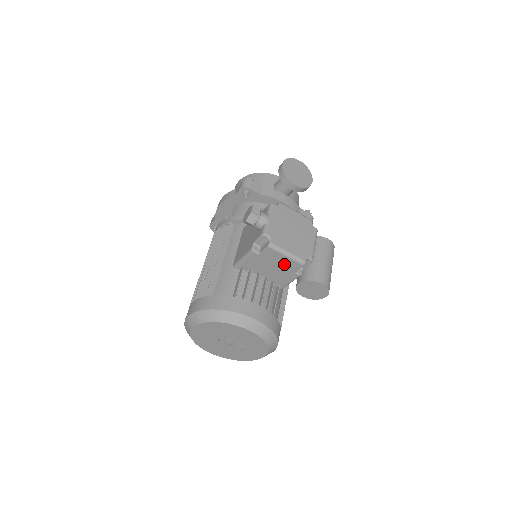
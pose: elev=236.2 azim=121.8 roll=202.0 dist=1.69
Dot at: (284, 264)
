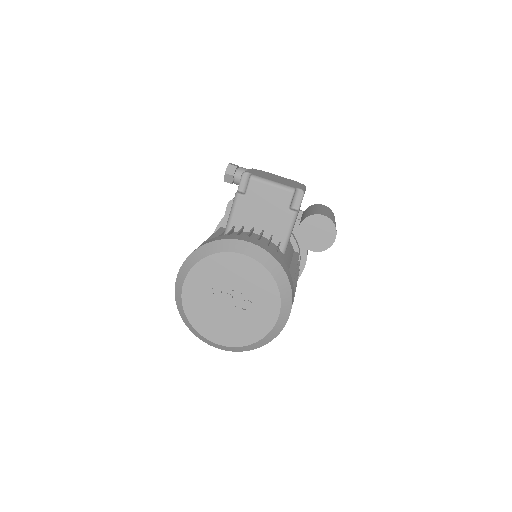
Dot at: (274, 200)
